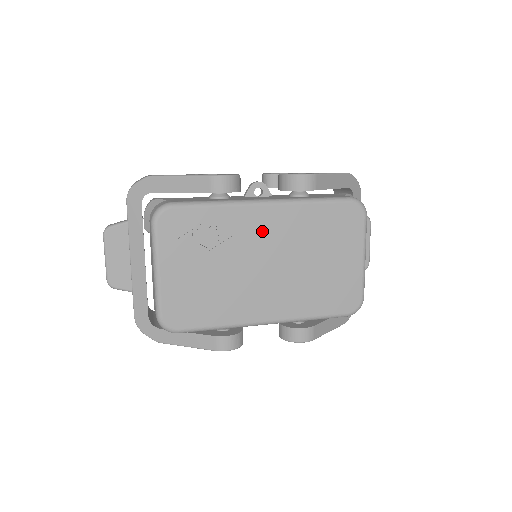
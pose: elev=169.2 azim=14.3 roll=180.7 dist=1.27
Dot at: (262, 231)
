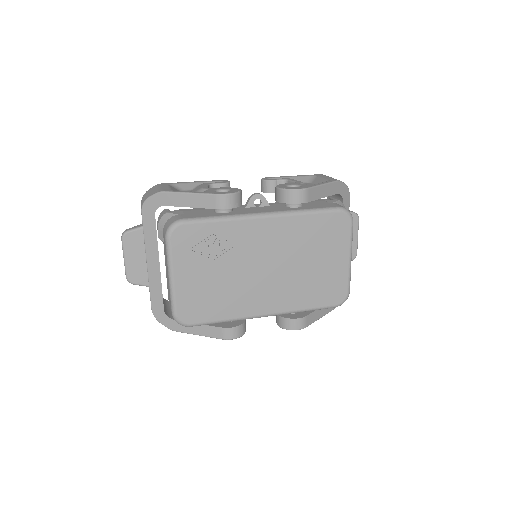
Dot at: (261, 240)
